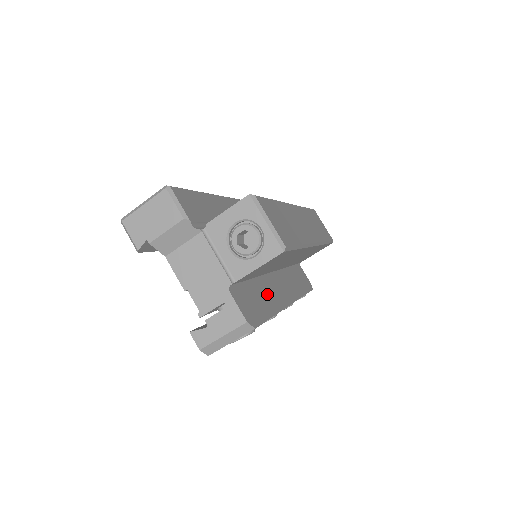
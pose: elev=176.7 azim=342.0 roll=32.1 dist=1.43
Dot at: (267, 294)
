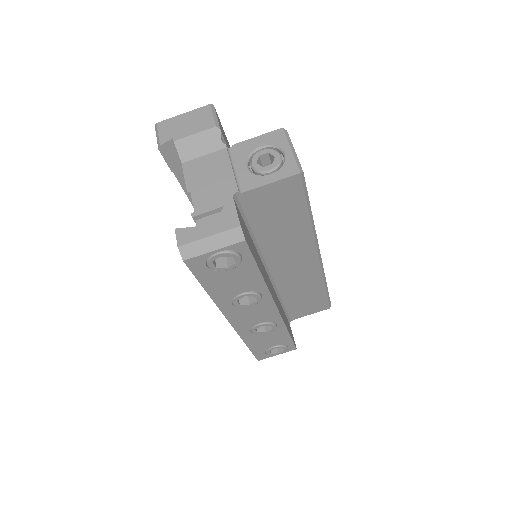
Dot at: (260, 263)
